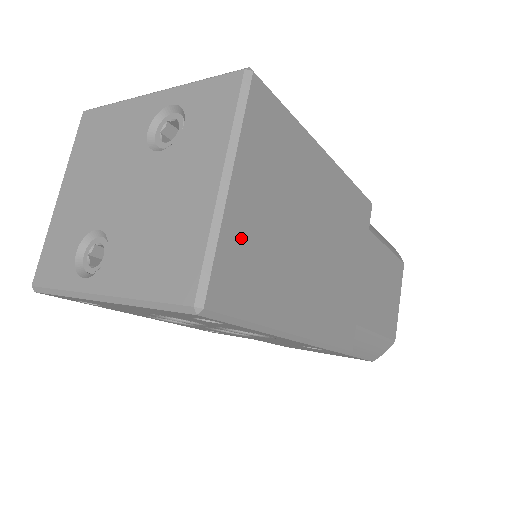
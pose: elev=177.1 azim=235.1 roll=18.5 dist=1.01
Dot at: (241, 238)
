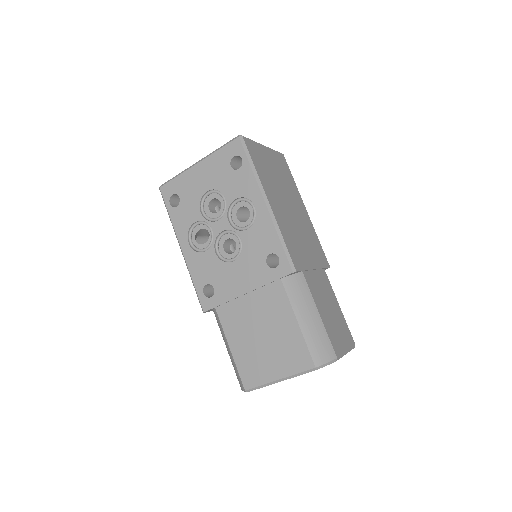
Dot at: (261, 154)
